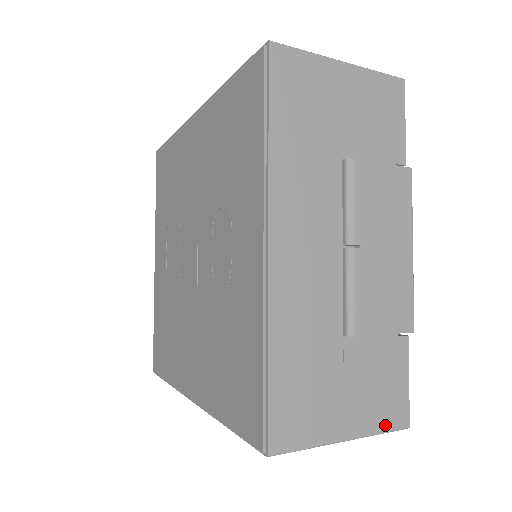
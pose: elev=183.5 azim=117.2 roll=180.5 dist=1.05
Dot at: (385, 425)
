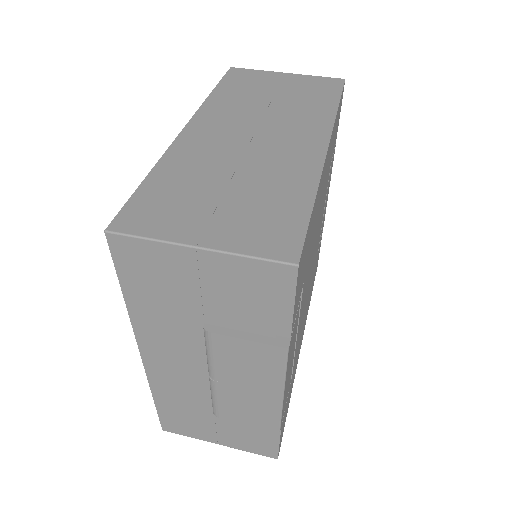
Dot at: (254, 451)
